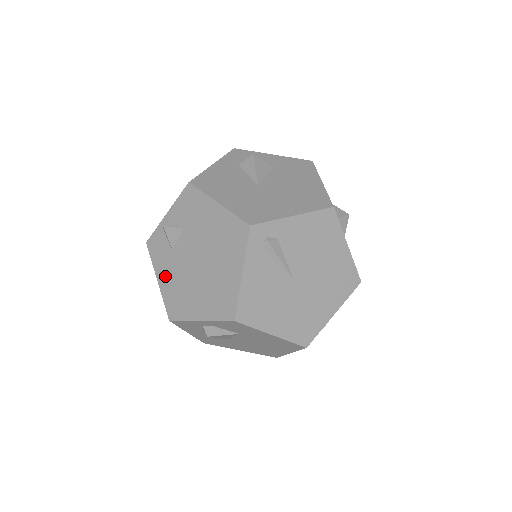
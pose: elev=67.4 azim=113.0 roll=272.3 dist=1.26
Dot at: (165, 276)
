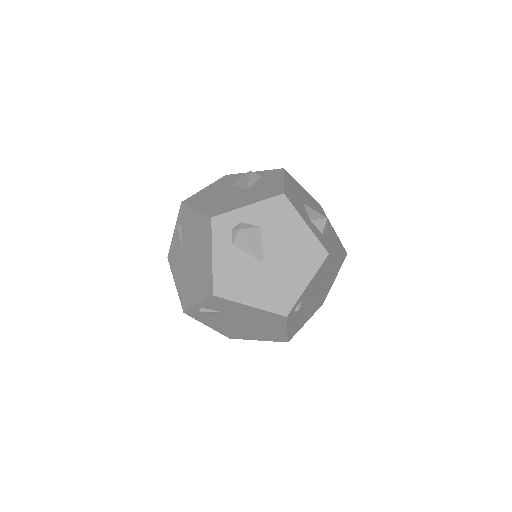
Dot at: (214, 326)
